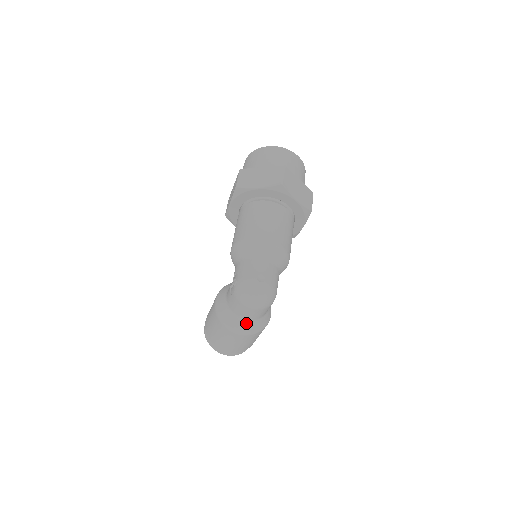
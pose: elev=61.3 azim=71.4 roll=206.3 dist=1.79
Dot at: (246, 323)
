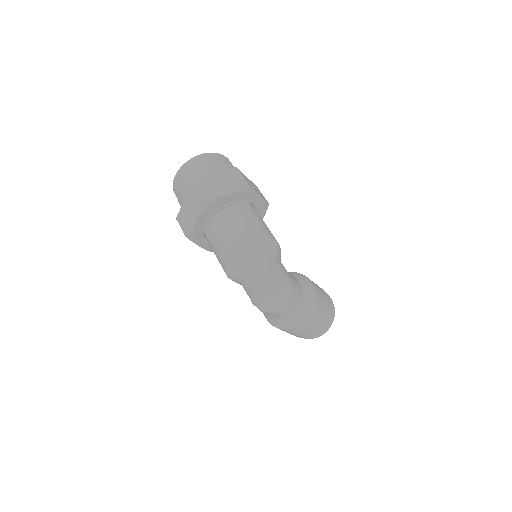
Dot at: (297, 314)
